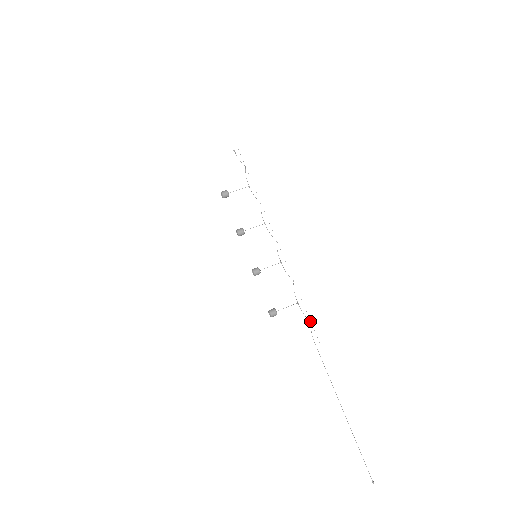
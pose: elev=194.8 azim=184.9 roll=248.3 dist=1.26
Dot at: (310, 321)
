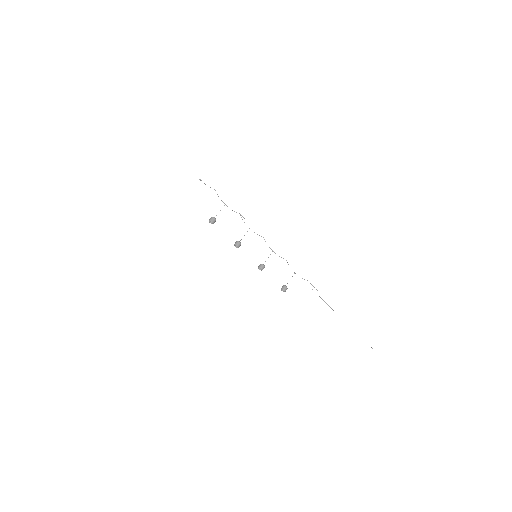
Dot at: (307, 280)
